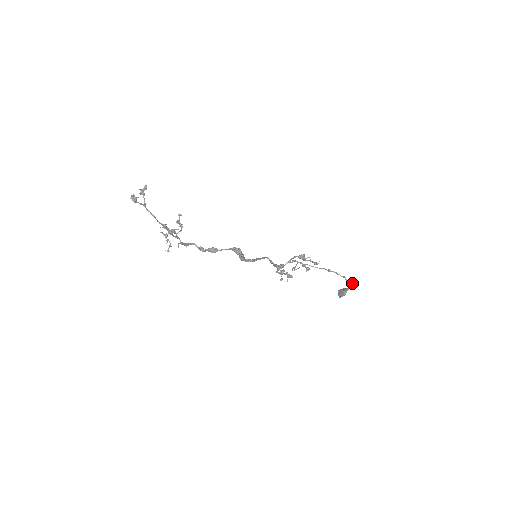
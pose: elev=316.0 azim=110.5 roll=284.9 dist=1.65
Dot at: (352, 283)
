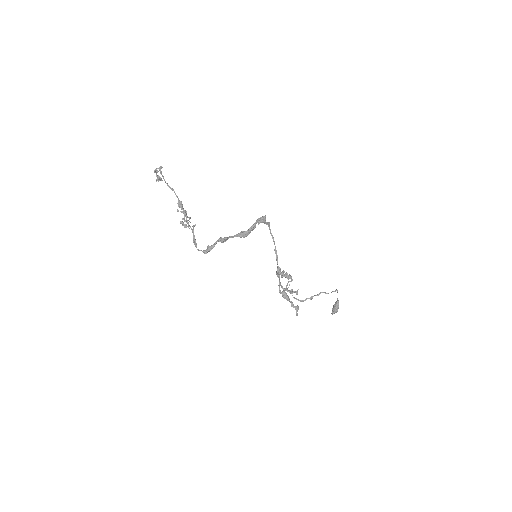
Dot at: (335, 290)
